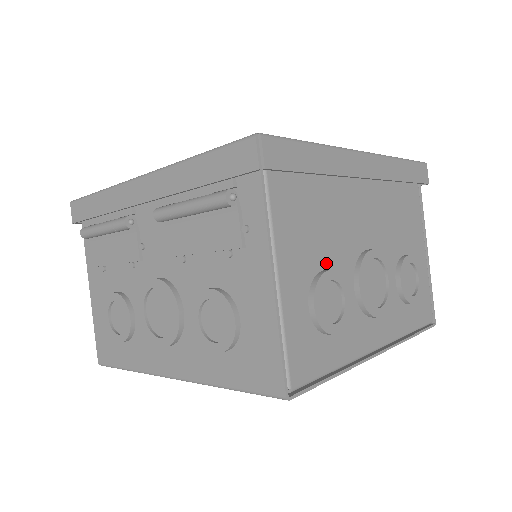
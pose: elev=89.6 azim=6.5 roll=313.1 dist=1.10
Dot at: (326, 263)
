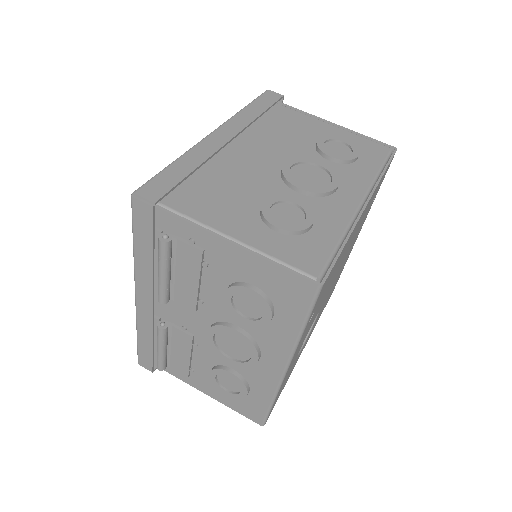
Dot at: (260, 202)
